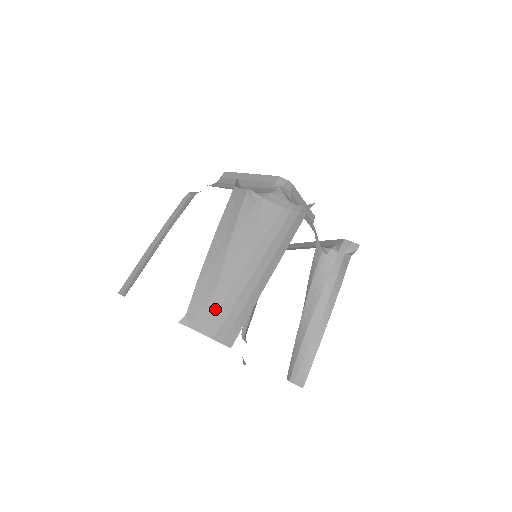
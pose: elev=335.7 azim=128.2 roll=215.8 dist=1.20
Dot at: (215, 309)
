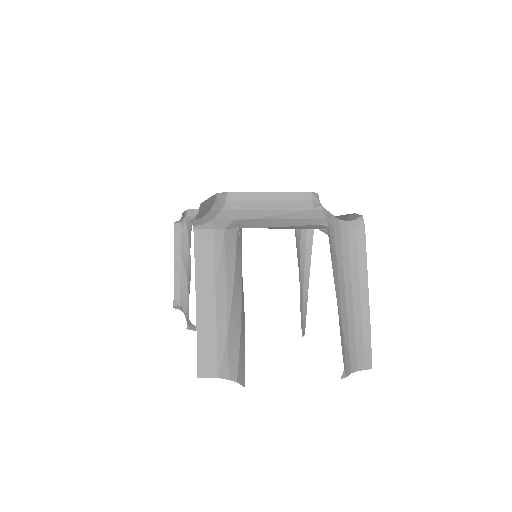
Dot at: (348, 349)
